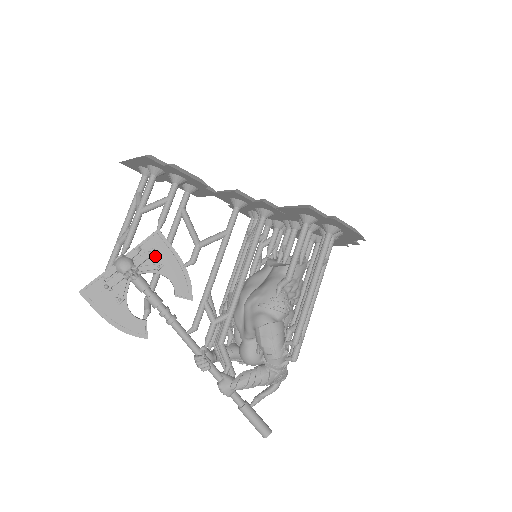
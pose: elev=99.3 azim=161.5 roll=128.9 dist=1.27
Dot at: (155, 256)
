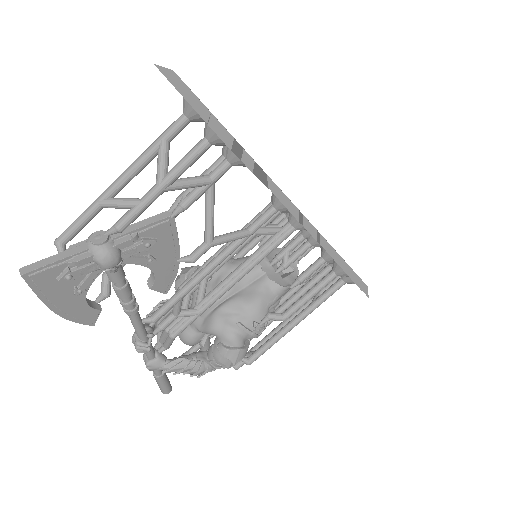
Dot at: (151, 247)
